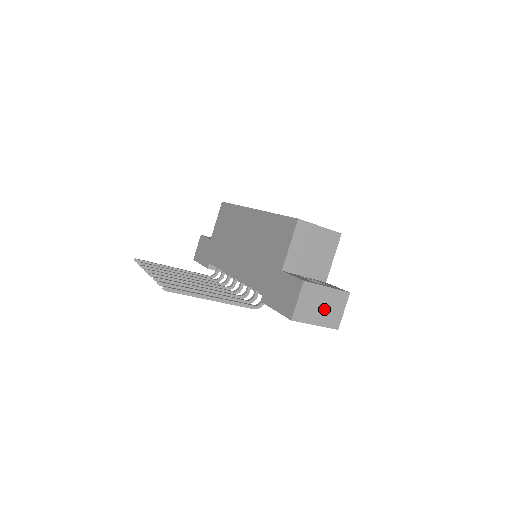
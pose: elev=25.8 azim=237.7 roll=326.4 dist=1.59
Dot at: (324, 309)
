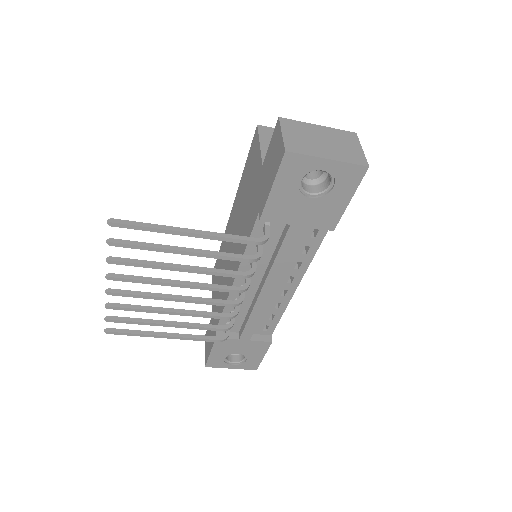
Dot at: (329, 145)
